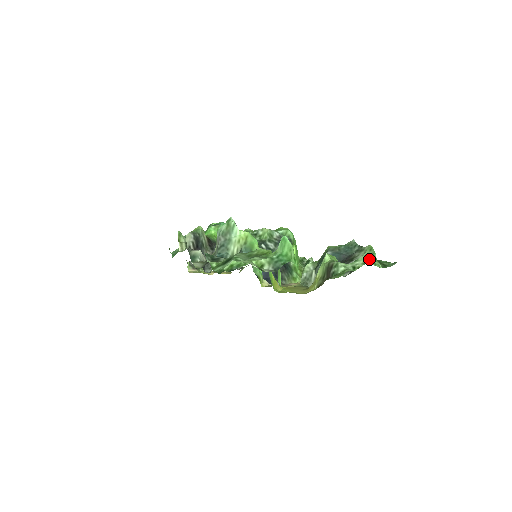
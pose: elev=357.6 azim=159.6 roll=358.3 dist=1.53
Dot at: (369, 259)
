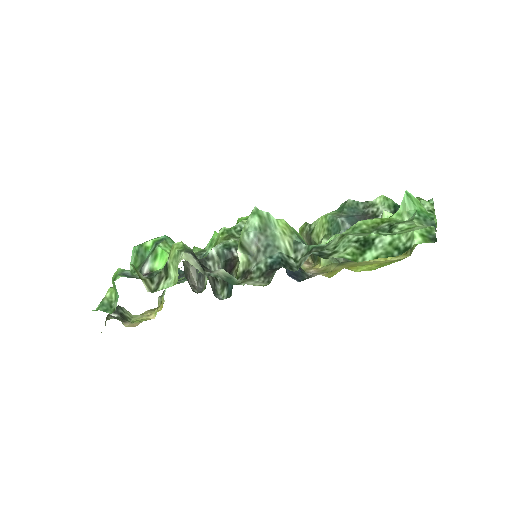
Dot at: (426, 201)
